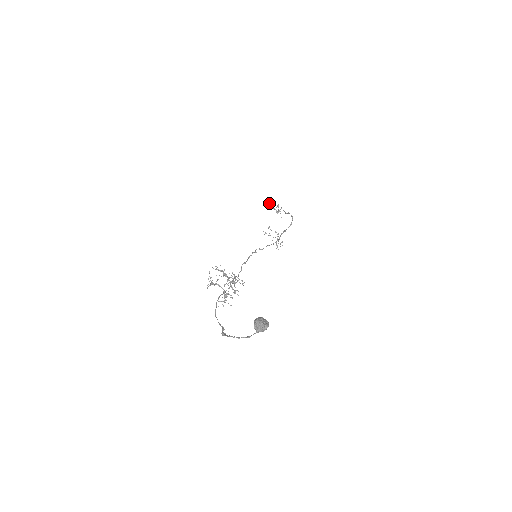
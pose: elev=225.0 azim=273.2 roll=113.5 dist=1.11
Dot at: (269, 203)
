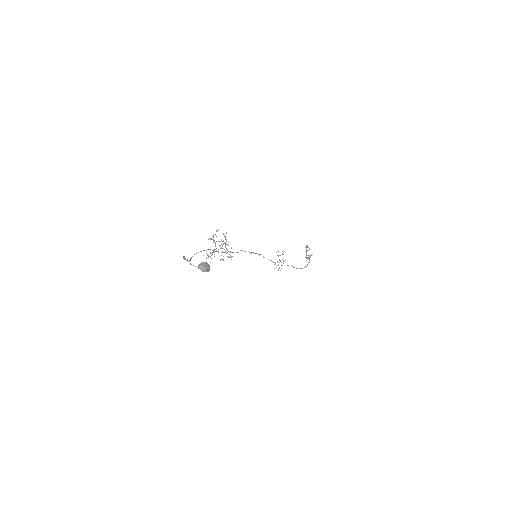
Dot at: (307, 247)
